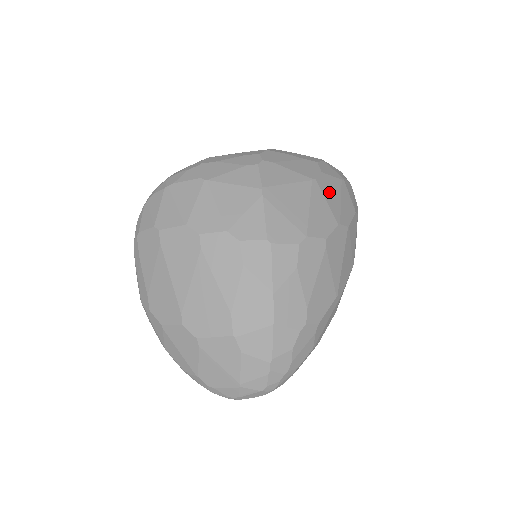
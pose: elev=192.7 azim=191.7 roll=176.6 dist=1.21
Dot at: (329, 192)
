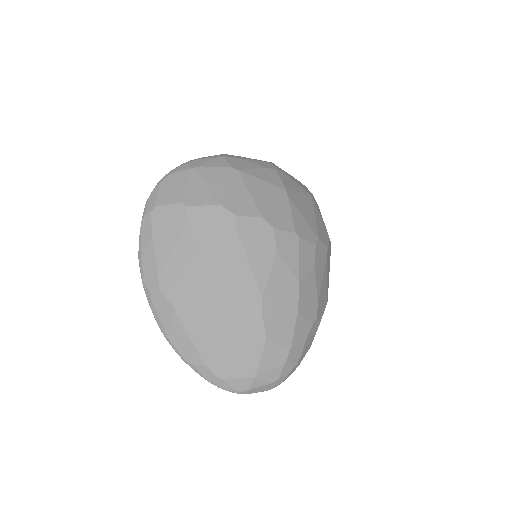
Dot at: (319, 211)
